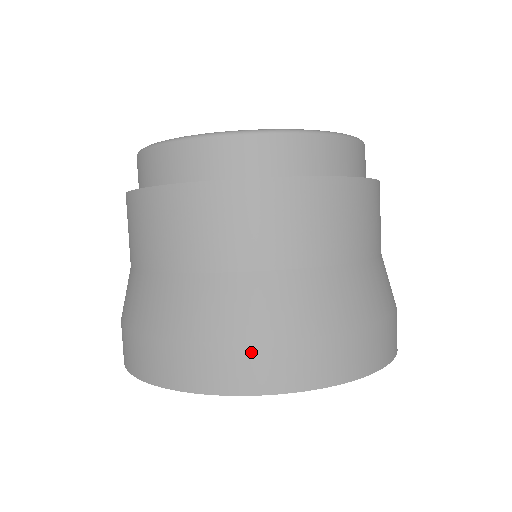
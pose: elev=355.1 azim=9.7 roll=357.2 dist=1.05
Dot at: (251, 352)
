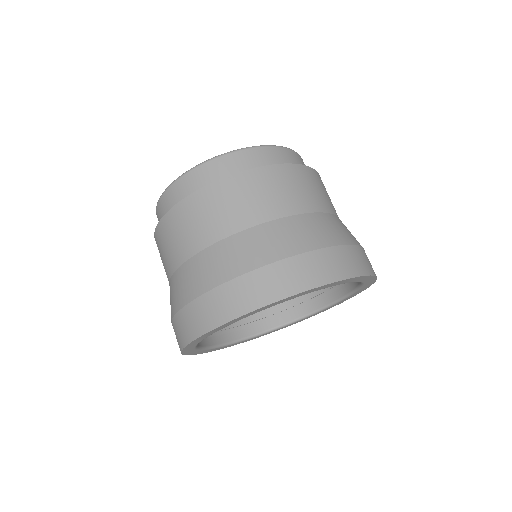
Dot at: (363, 252)
